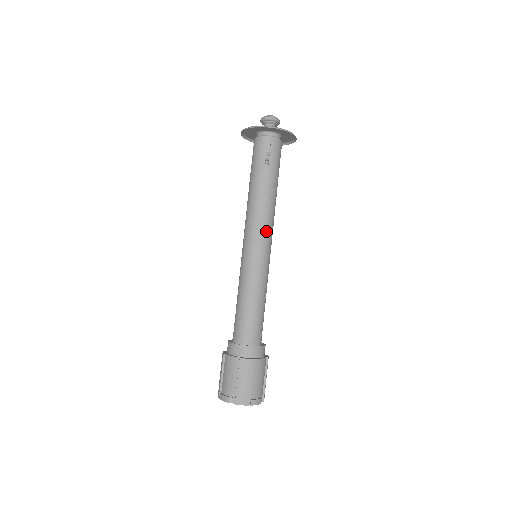
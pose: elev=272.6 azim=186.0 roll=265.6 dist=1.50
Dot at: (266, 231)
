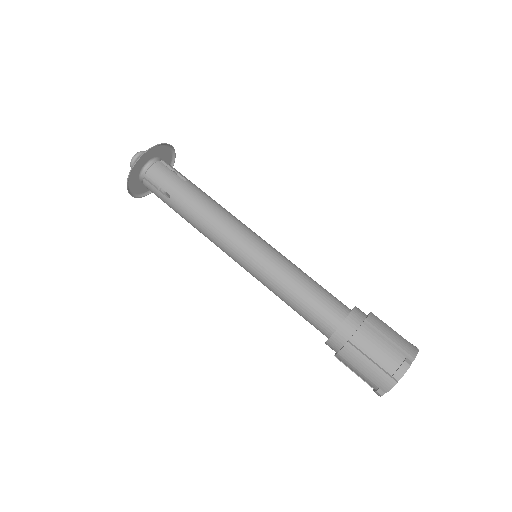
Dot at: (229, 236)
